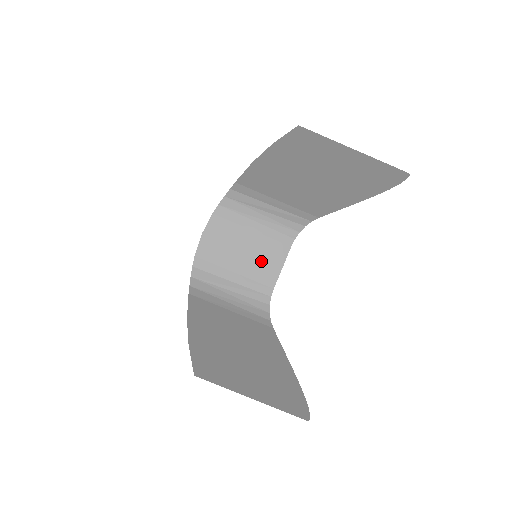
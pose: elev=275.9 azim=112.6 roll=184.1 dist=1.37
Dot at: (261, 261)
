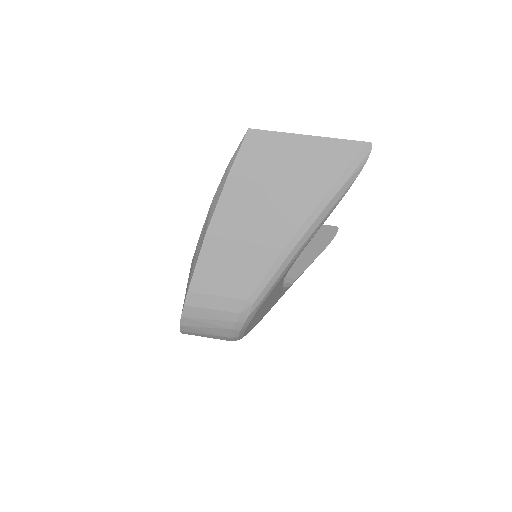
Dot at: occluded
